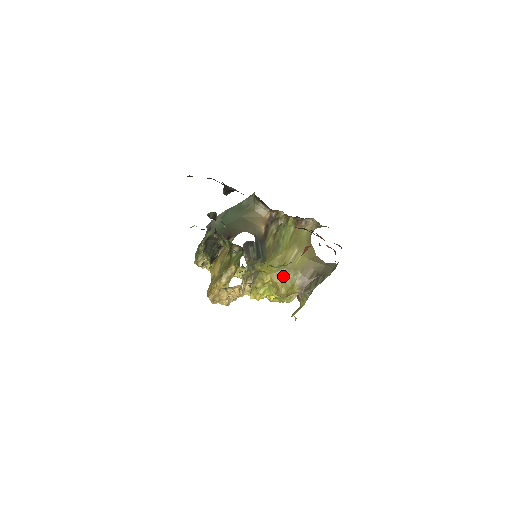
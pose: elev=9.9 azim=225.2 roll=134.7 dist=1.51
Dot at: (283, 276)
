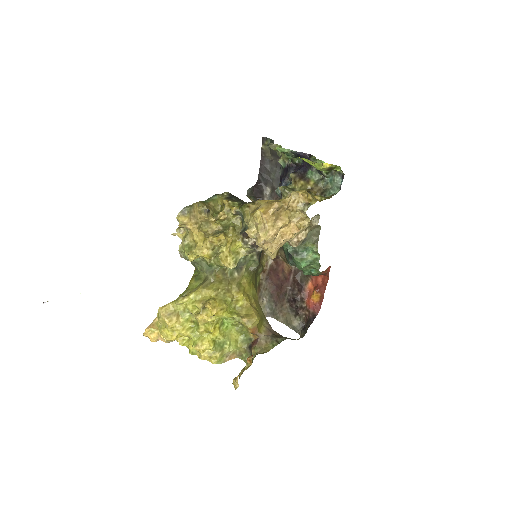
Dot at: (257, 305)
